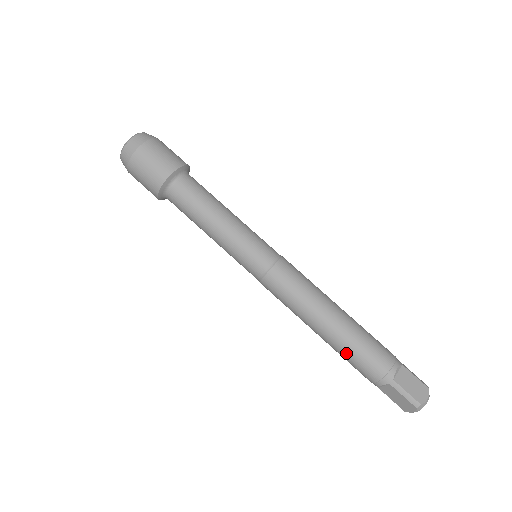
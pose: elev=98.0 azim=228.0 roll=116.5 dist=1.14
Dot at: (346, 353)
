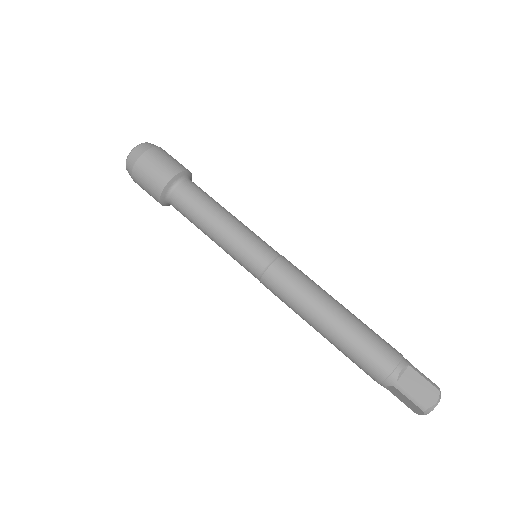
Dot at: (347, 353)
